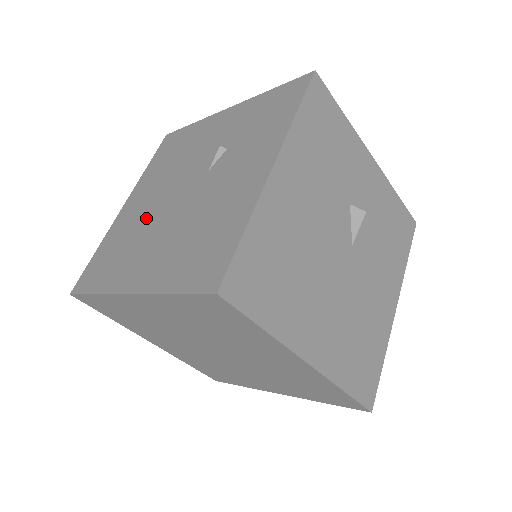
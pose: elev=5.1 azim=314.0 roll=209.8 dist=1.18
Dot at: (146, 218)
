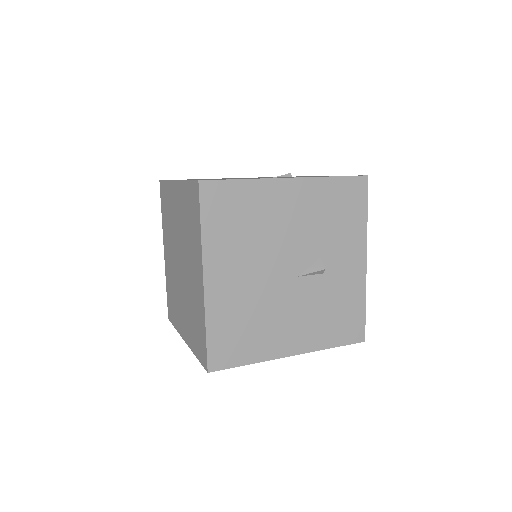
Dot at: occluded
